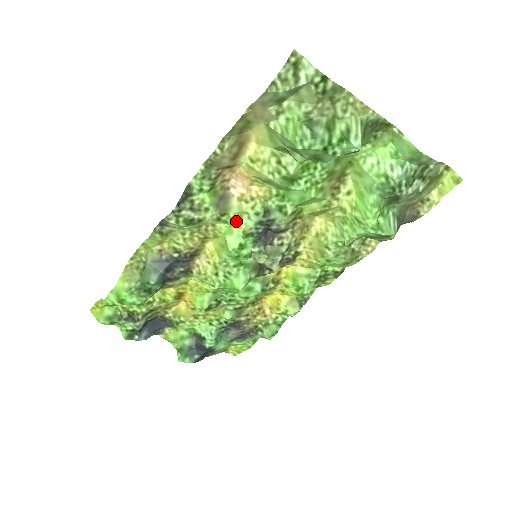
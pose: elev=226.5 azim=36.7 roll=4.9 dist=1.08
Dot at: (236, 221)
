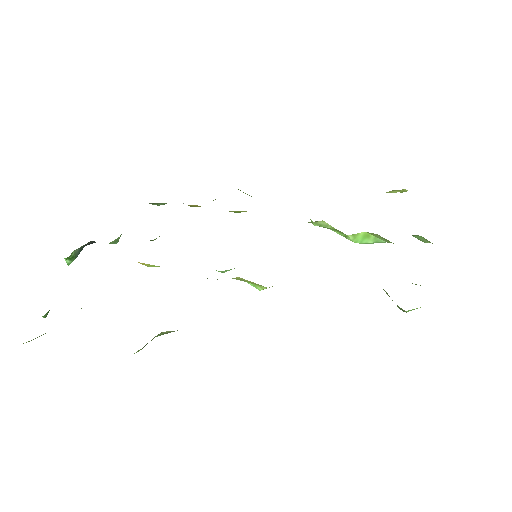
Dot at: occluded
